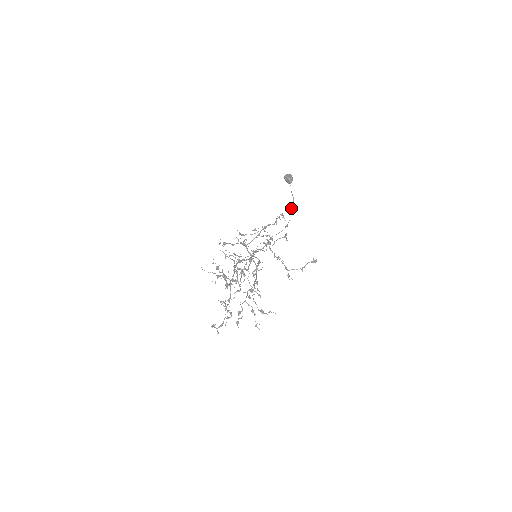
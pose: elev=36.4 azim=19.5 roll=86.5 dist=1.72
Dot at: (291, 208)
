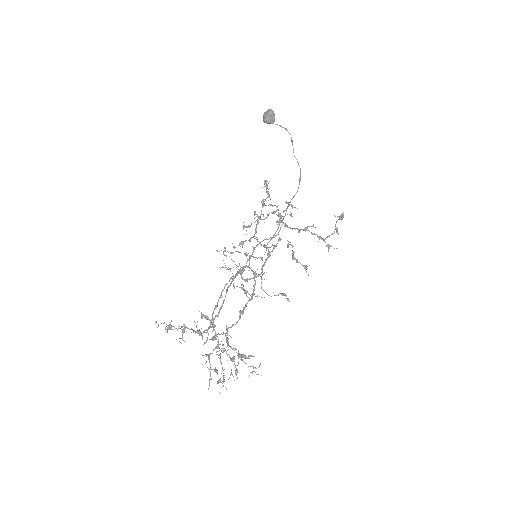
Dot at: occluded
